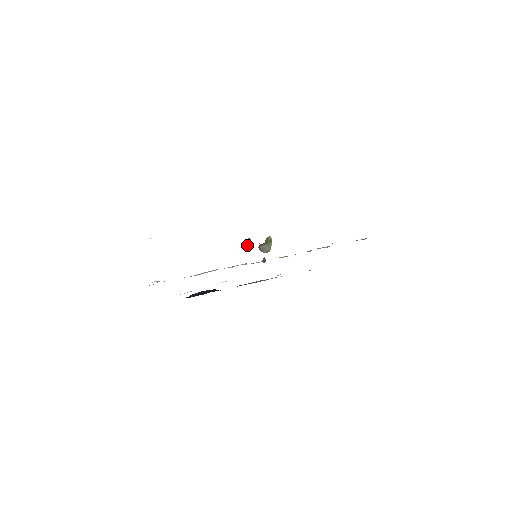
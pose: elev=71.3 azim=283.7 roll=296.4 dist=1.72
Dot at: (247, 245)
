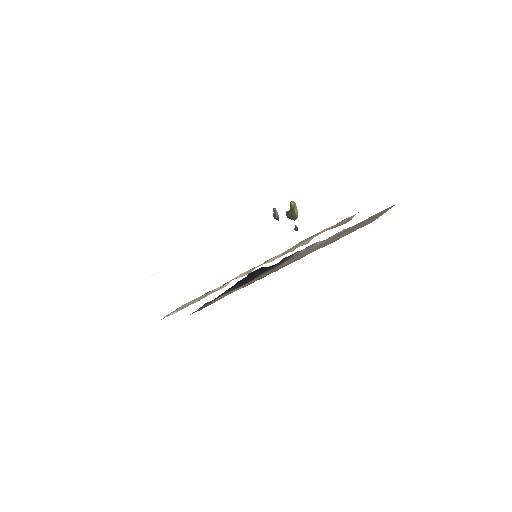
Dot at: (274, 216)
